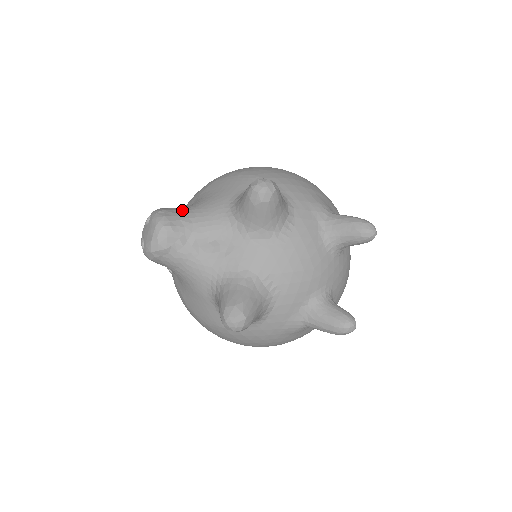
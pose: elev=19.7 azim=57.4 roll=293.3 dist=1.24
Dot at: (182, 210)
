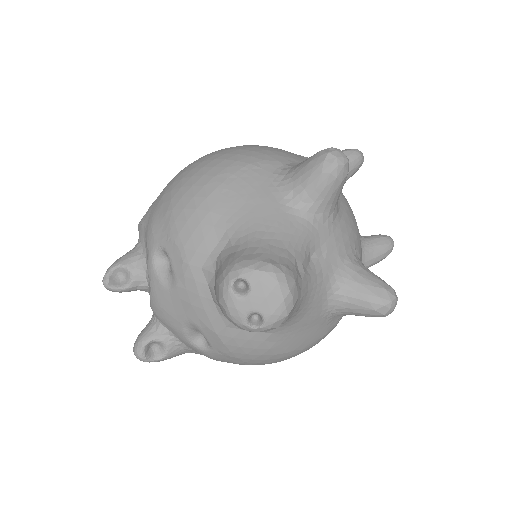
Dot at: (257, 246)
